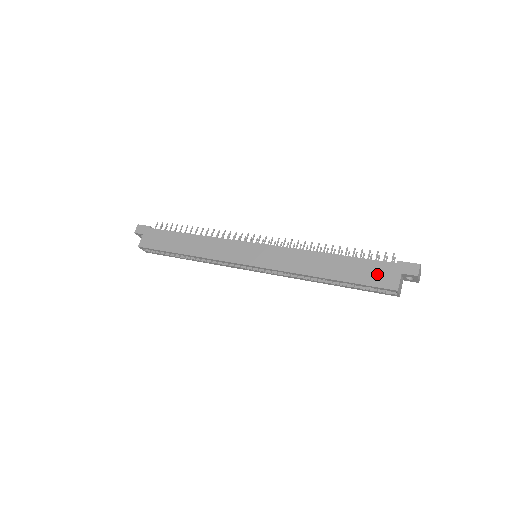
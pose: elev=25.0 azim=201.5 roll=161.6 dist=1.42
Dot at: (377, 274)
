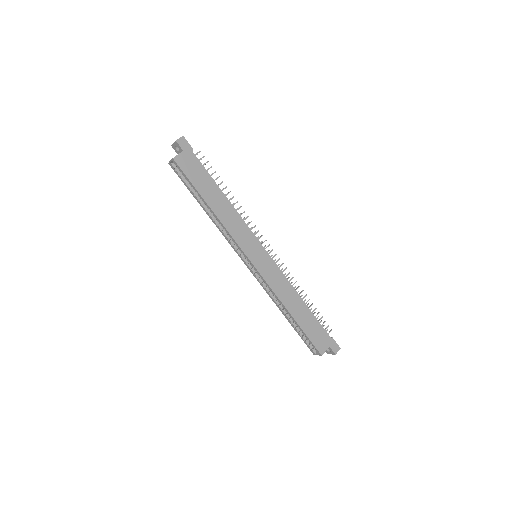
Dot at: (319, 337)
